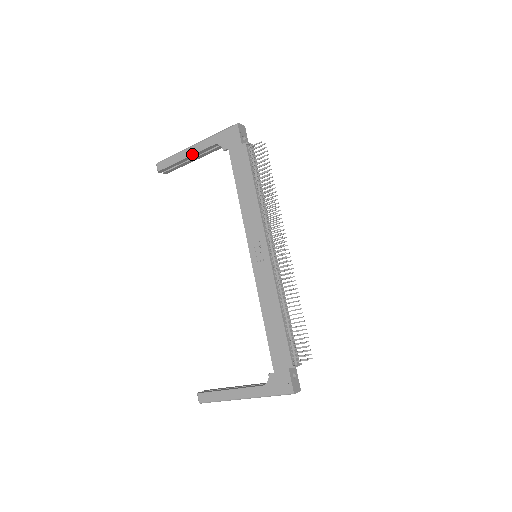
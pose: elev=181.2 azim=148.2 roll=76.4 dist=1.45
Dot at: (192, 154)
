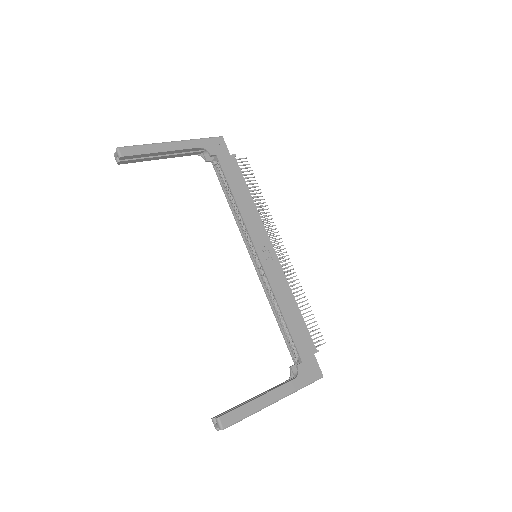
Dot at: (172, 150)
